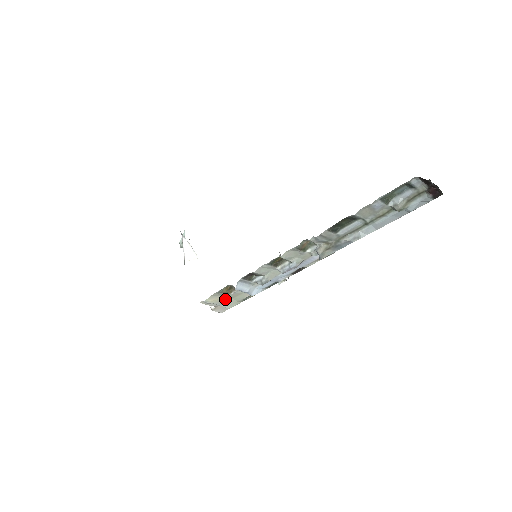
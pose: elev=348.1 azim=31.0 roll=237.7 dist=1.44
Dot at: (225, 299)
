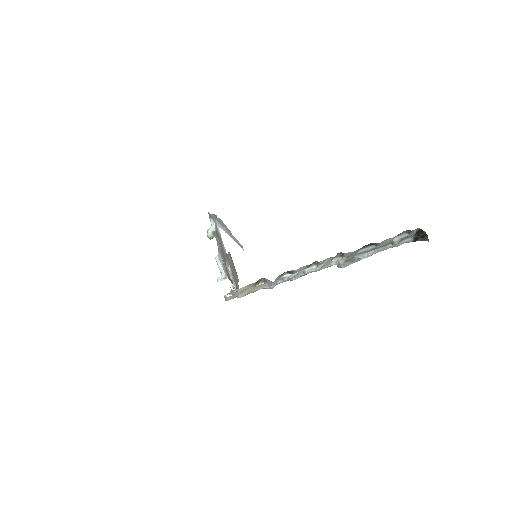
Dot at: (247, 289)
